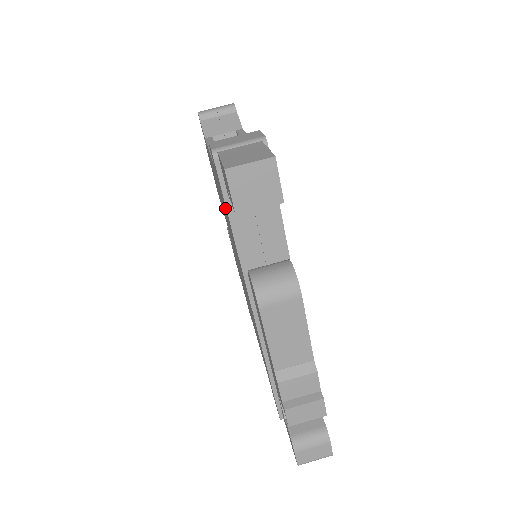
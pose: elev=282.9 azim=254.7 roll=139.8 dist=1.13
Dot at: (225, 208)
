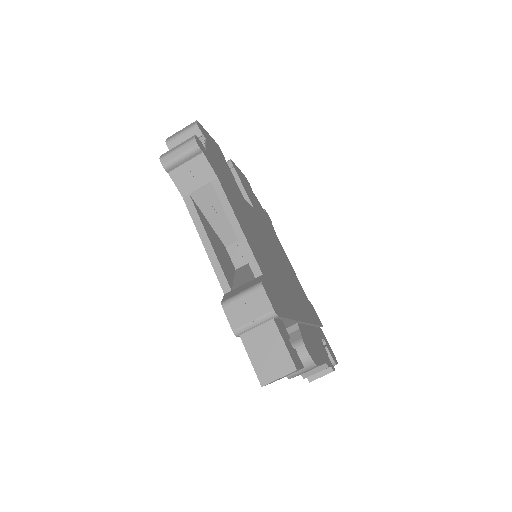
Dot at: occluded
